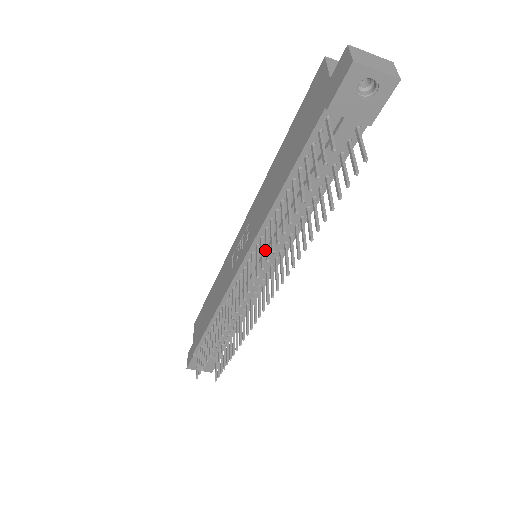
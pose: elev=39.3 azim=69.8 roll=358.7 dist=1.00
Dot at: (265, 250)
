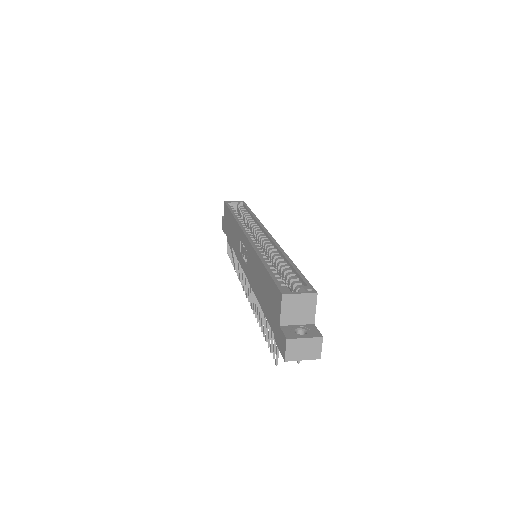
Dot at: occluded
